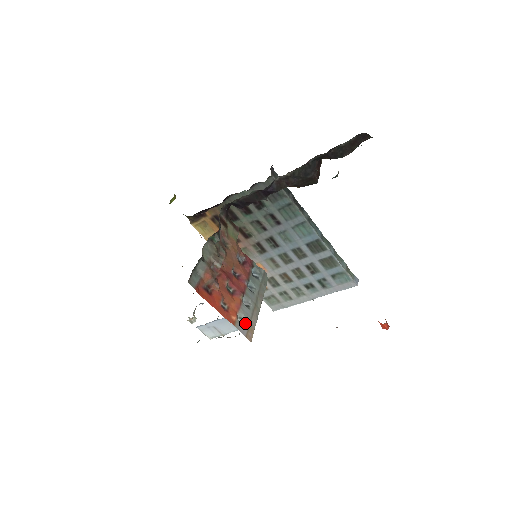
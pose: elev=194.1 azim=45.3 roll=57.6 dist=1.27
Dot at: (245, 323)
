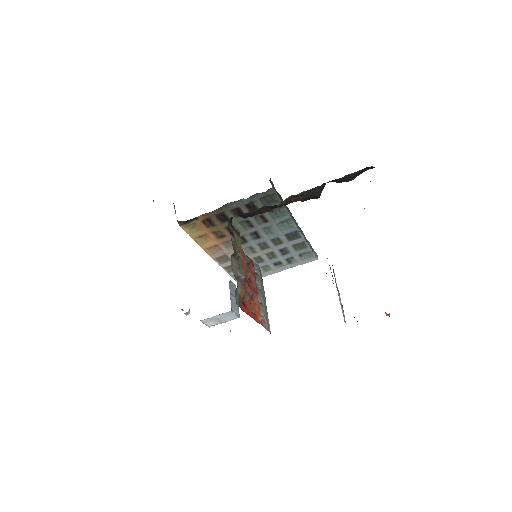
Dot at: (265, 319)
